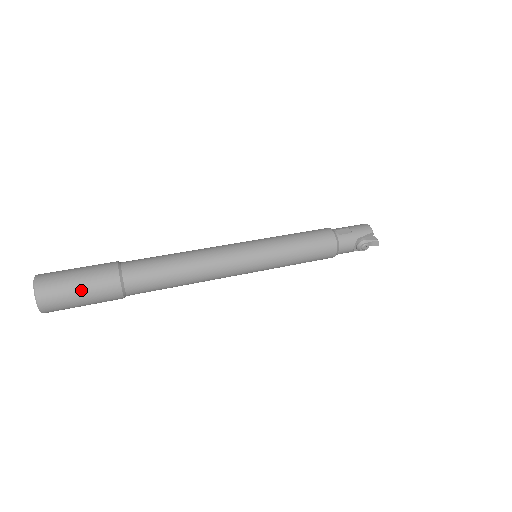
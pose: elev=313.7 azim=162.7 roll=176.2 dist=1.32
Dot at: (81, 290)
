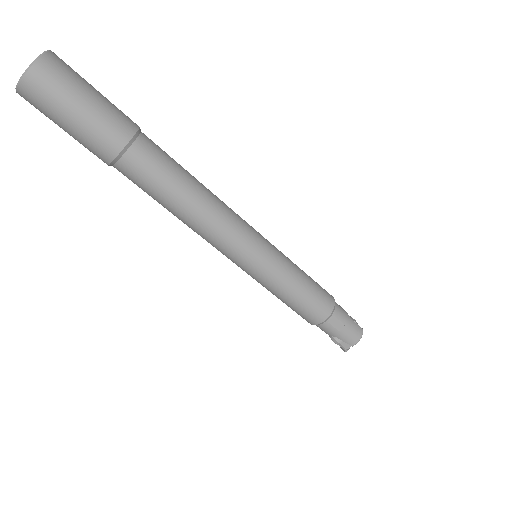
Dot at: (68, 128)
